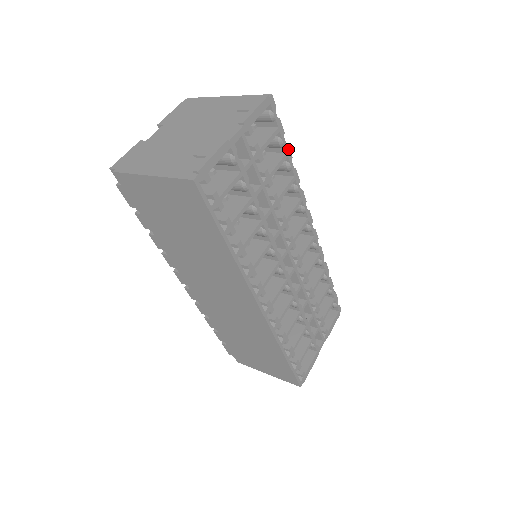
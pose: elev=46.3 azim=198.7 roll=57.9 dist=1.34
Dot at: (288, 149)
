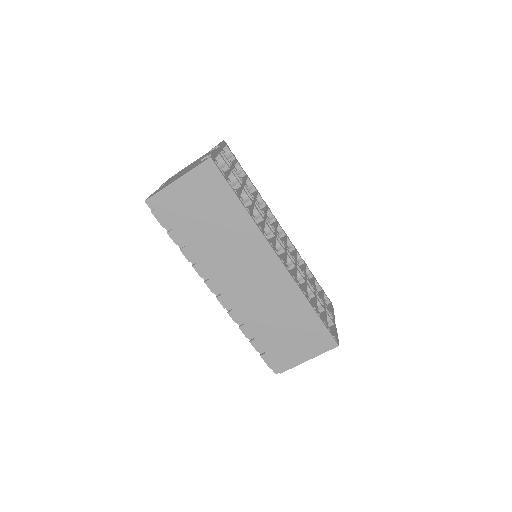
Dot at: (246, 174)
